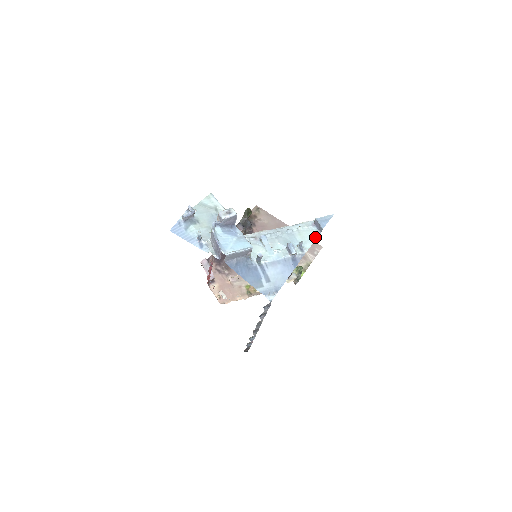
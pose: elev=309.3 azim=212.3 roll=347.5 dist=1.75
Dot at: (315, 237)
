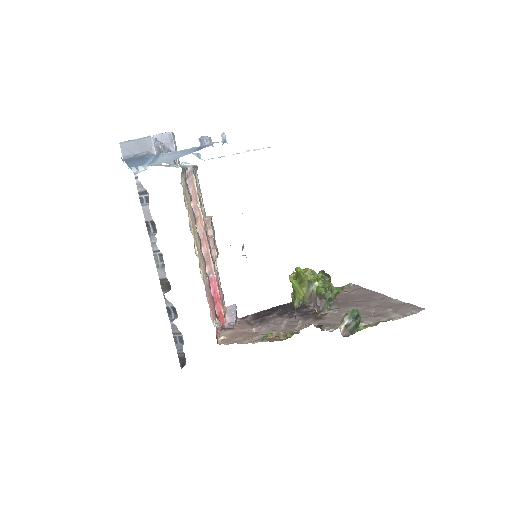
Dot at: occluded
